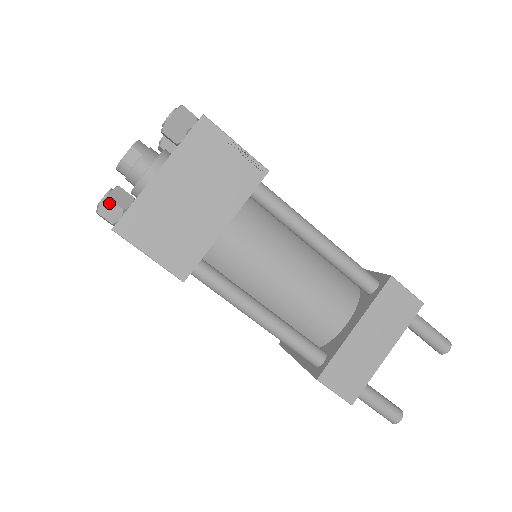
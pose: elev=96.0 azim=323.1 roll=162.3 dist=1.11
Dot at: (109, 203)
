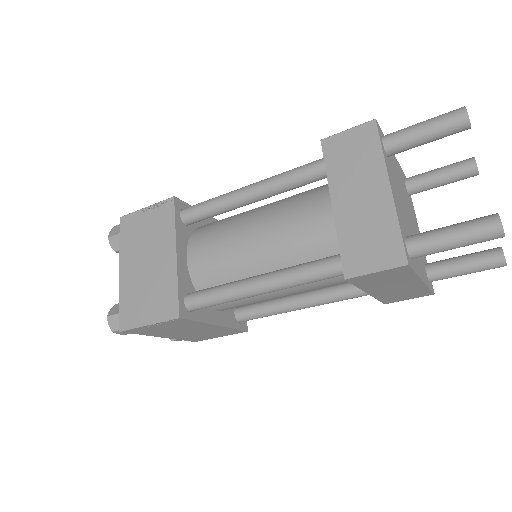
Dot at: (110, 318)
